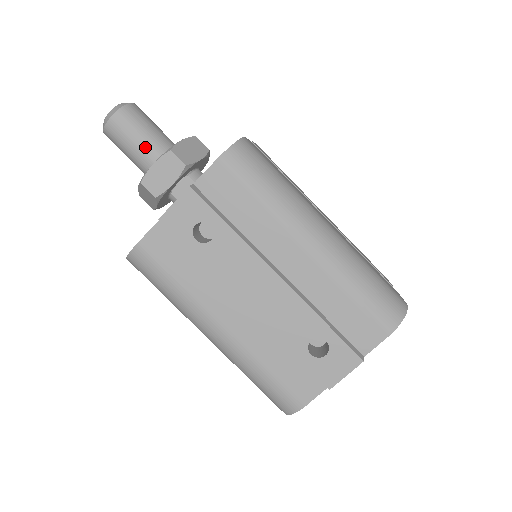
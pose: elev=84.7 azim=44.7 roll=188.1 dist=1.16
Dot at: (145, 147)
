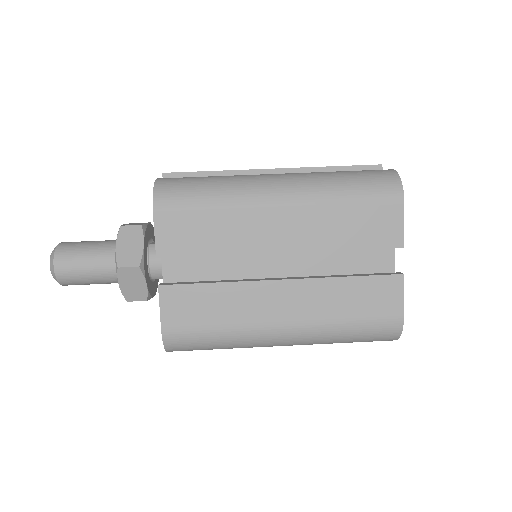
Dot at: (105, 241)
